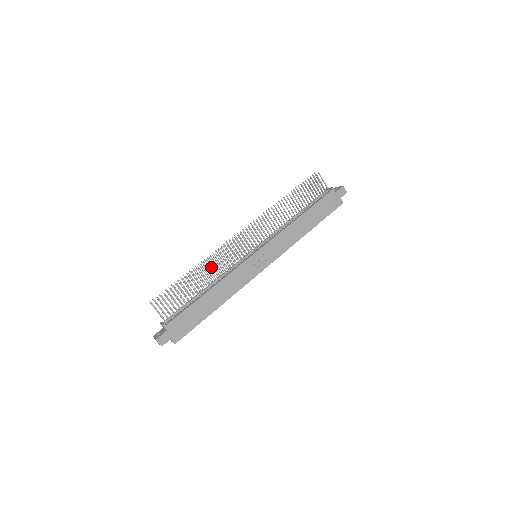
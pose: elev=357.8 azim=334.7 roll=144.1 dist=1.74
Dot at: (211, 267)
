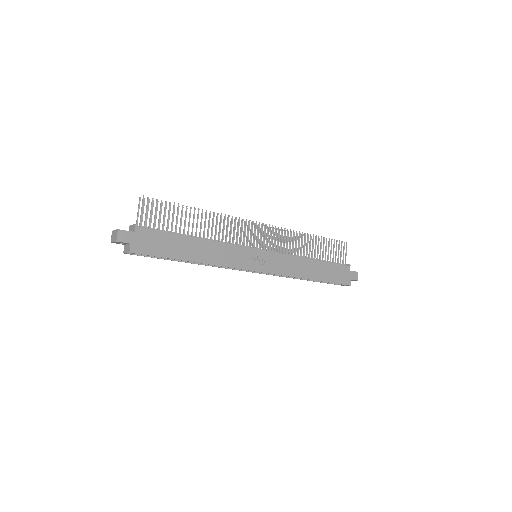
Dot at: (216, 223)
